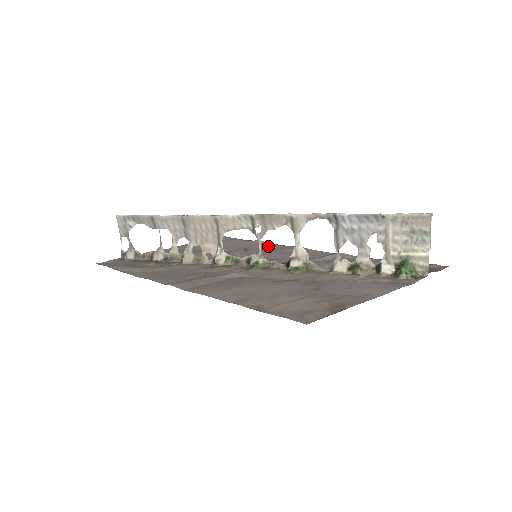
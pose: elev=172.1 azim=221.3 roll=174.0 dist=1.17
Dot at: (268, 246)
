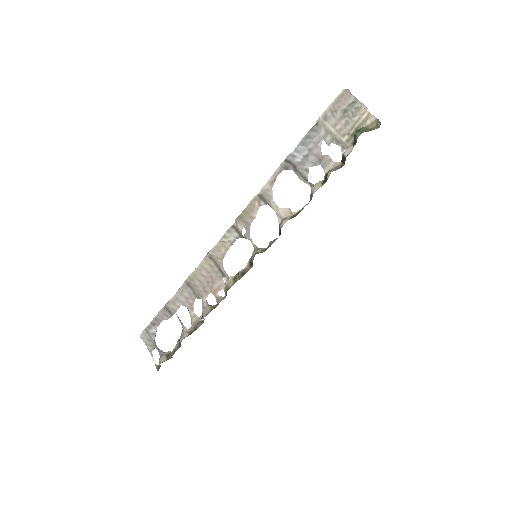
Dot at: occluded
